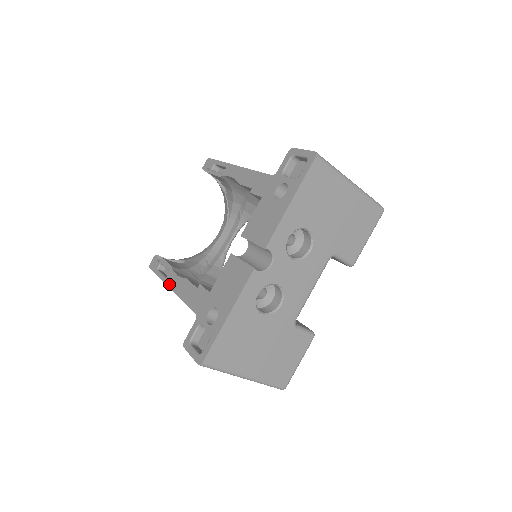
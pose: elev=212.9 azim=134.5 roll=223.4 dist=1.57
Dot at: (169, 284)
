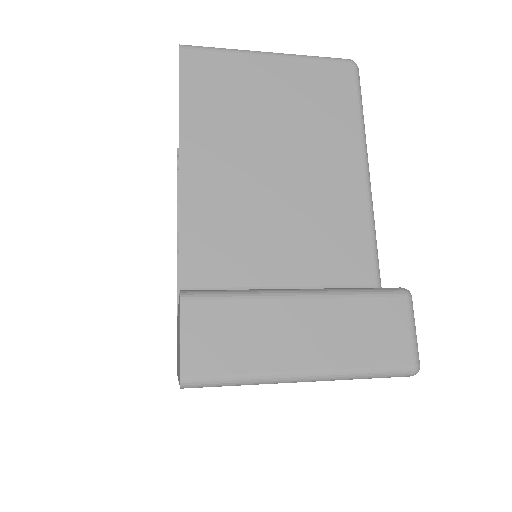
Dot at: occluded
